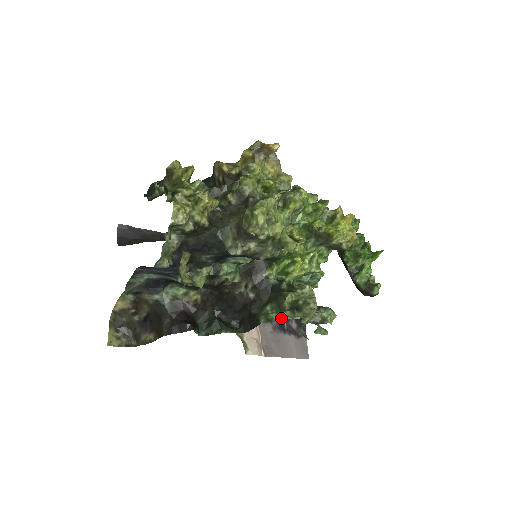
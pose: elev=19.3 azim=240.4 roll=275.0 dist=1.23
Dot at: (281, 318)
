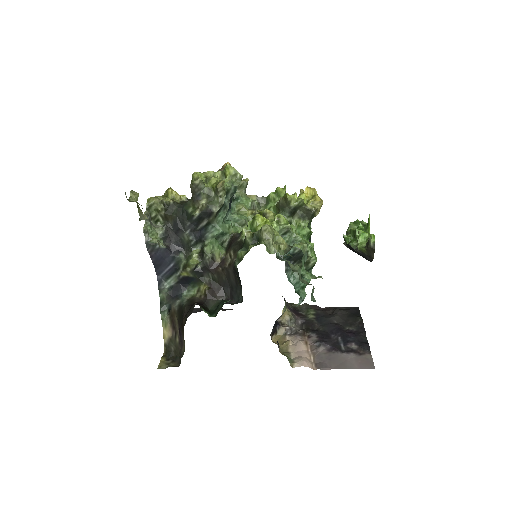
Dot at: (247, 252)
